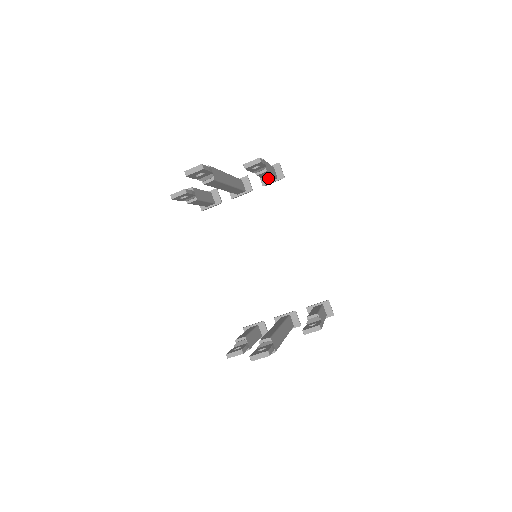
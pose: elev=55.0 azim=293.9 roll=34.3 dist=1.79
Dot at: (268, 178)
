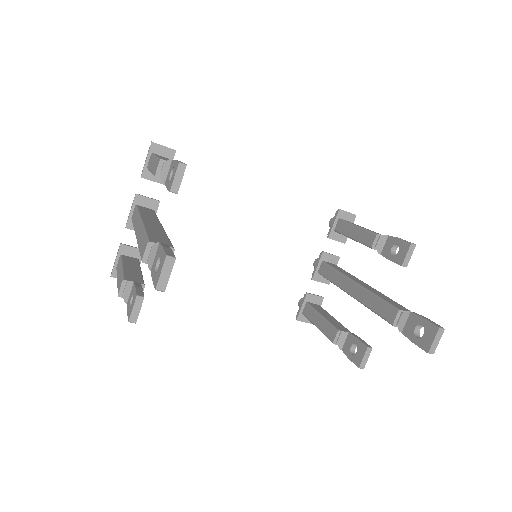
Dot at: occluded
